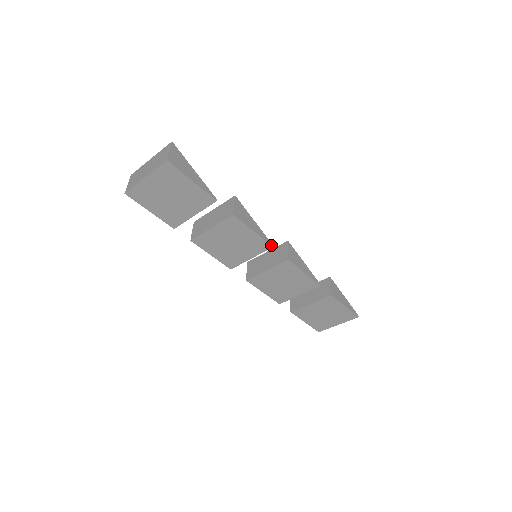
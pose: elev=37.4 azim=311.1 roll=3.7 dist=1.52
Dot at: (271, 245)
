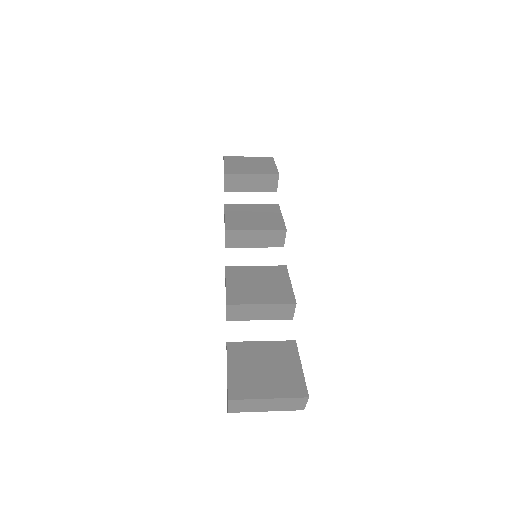
Dot at: (287, 269)
